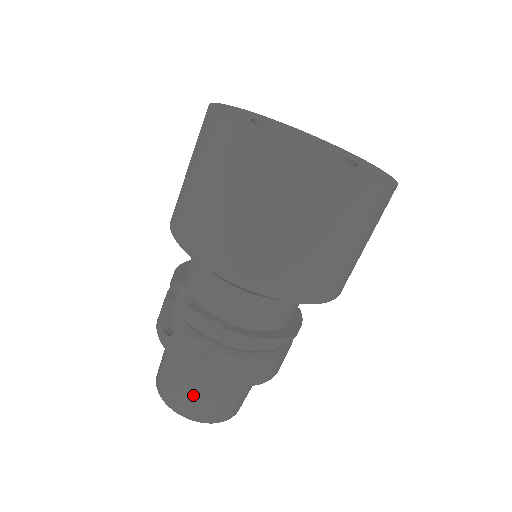
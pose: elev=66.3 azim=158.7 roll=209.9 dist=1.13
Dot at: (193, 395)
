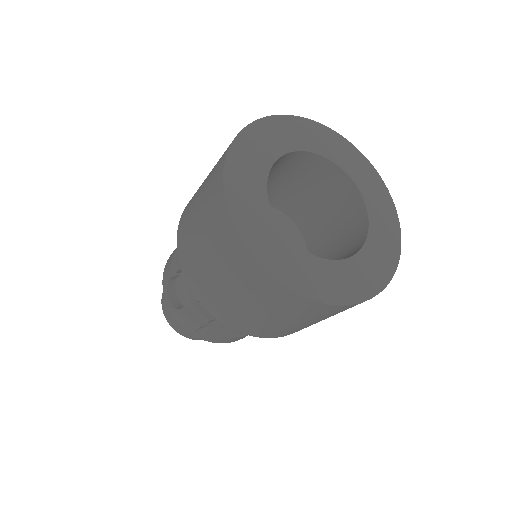
Dot at: occluded
